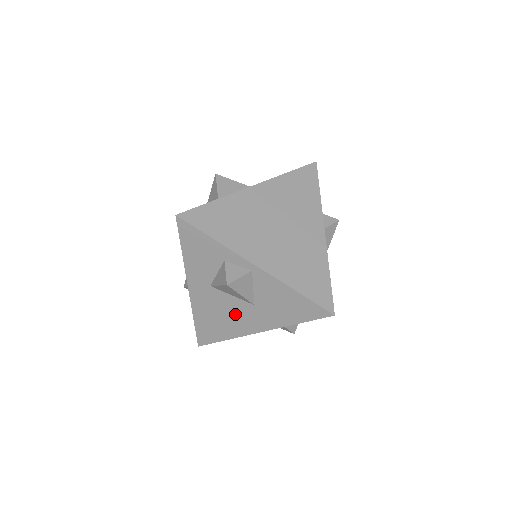
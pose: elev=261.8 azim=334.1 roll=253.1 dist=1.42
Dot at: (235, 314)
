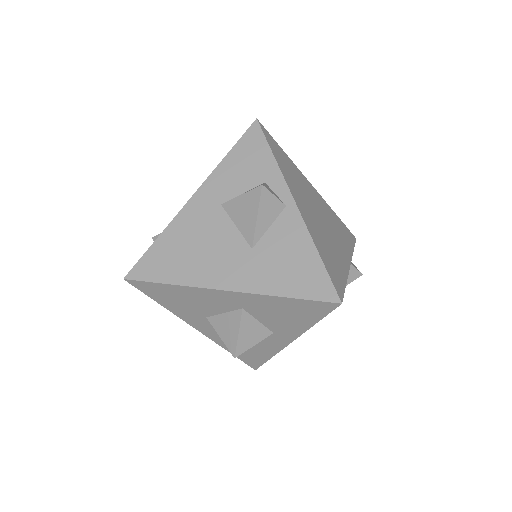
Dot at: (217, 252)
